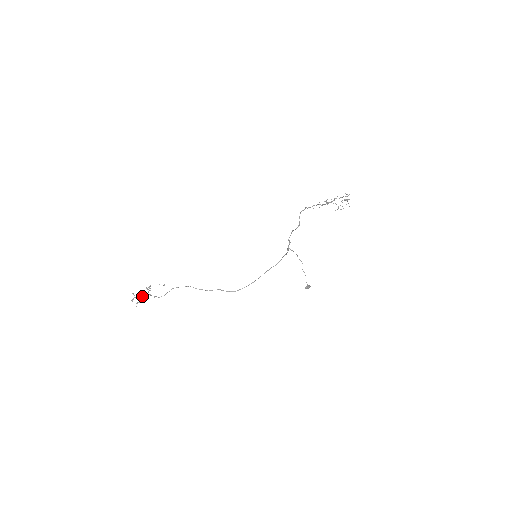
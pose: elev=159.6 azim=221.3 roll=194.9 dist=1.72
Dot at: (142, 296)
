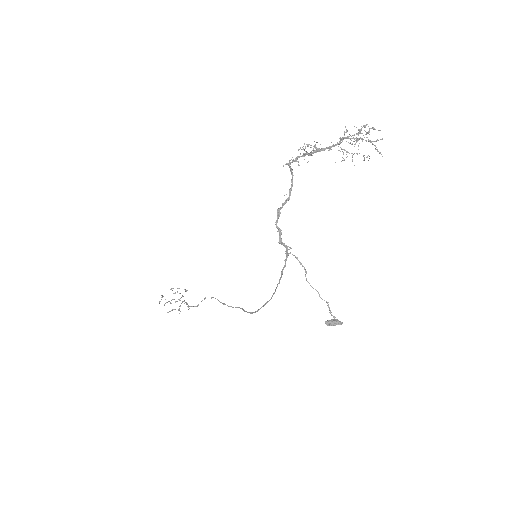
Dot at: (181, 303)
